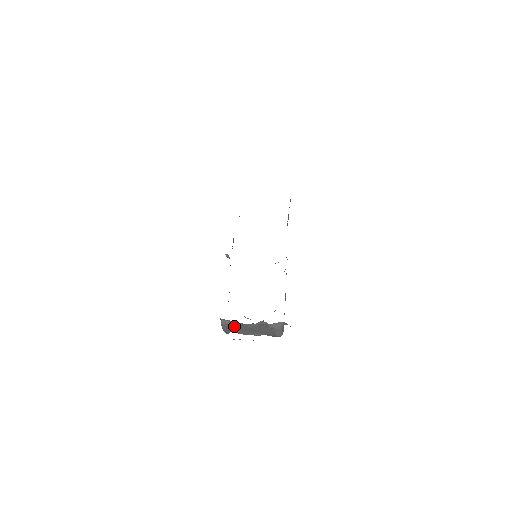
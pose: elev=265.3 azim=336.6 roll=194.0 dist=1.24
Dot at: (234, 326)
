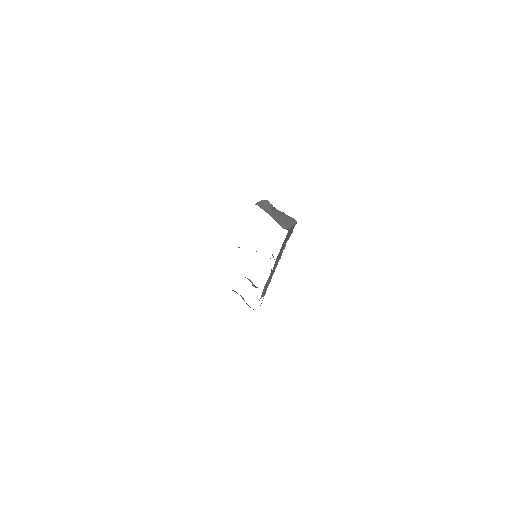
Dot at: occluded
